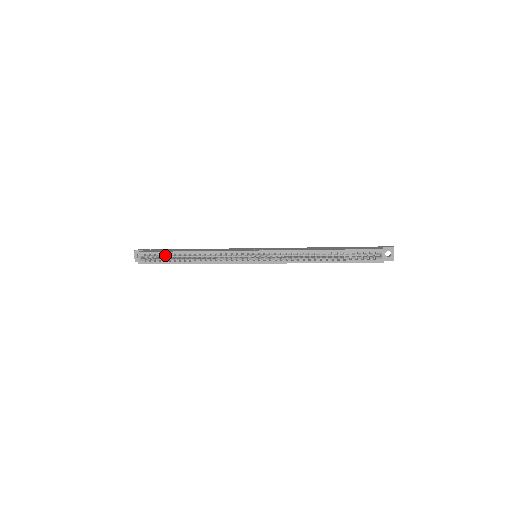
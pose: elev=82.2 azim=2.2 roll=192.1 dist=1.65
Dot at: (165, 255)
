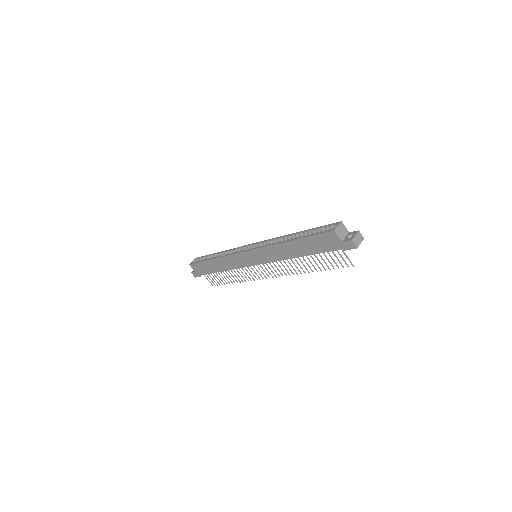
Dot at: occluded
